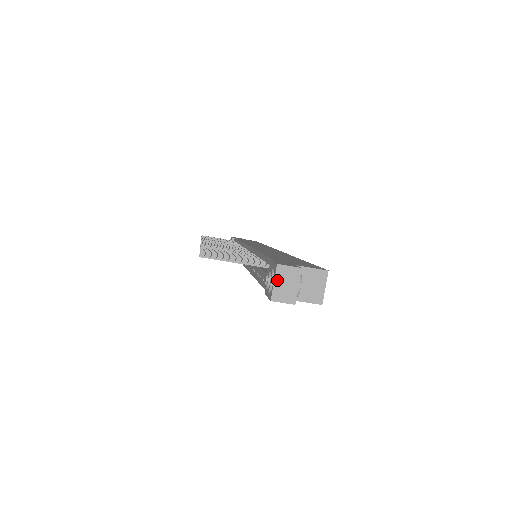
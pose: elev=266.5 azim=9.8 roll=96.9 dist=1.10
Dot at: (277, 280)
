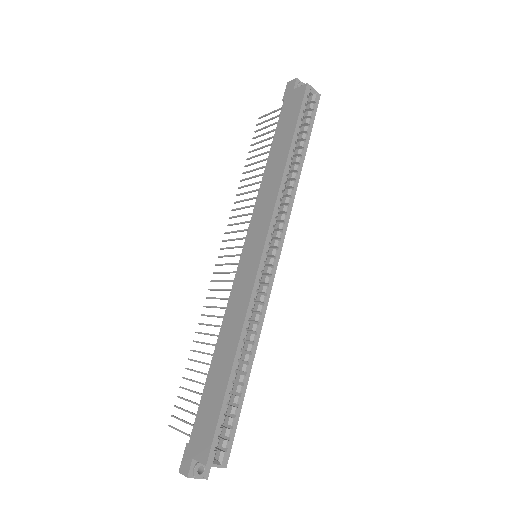
Dot at: occluded
